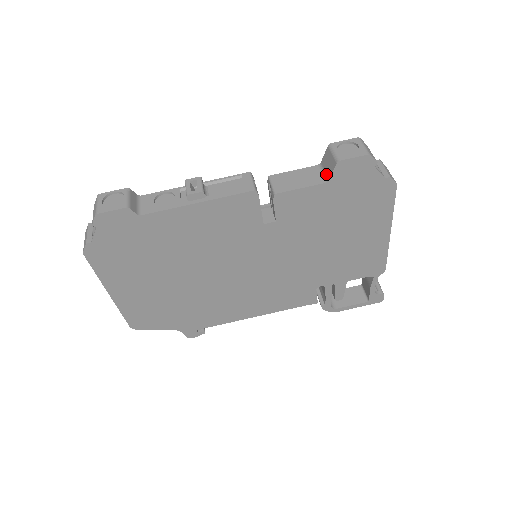
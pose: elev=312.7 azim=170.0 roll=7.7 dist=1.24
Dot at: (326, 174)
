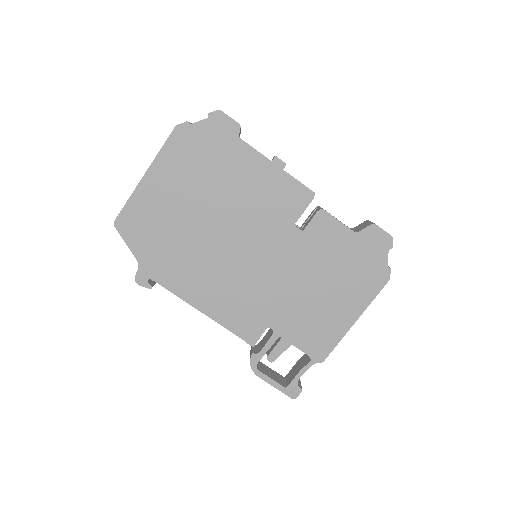
Dot at: (357, 230)
